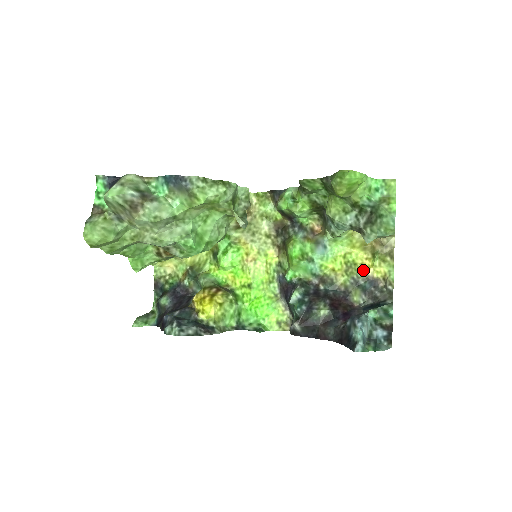
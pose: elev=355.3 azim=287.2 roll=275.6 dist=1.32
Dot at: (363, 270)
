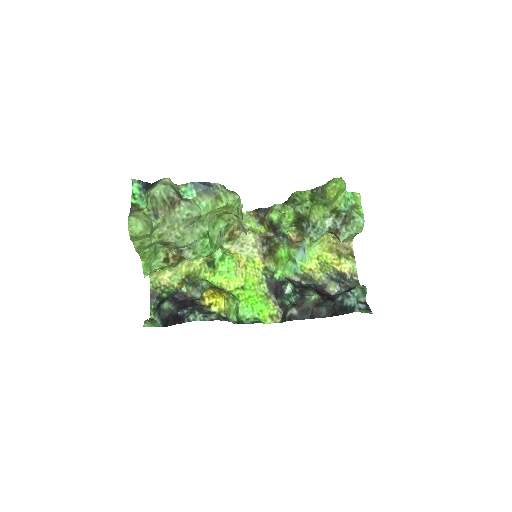
Dot at: (334, 267)
